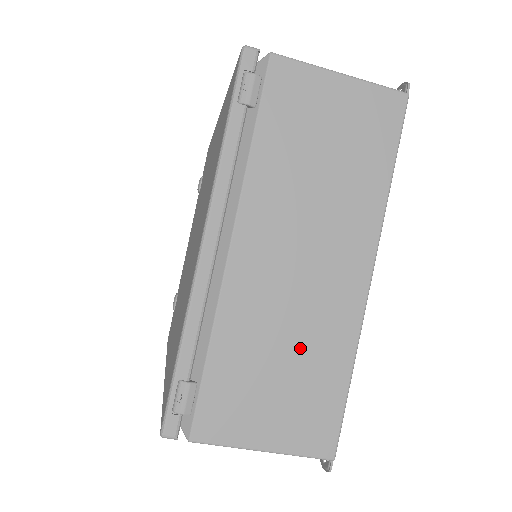
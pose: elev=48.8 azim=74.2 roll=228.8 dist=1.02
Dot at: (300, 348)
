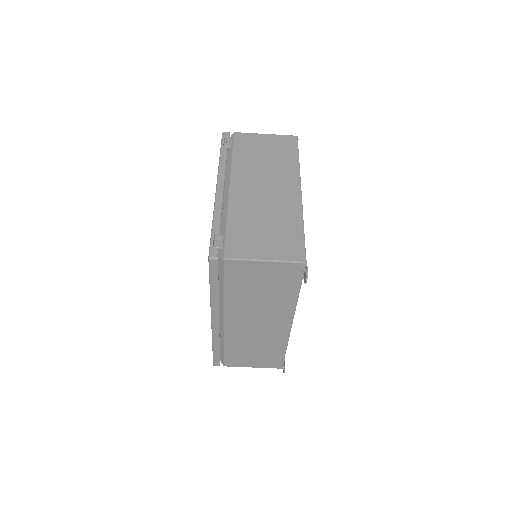
Dot at: (273, 219)
